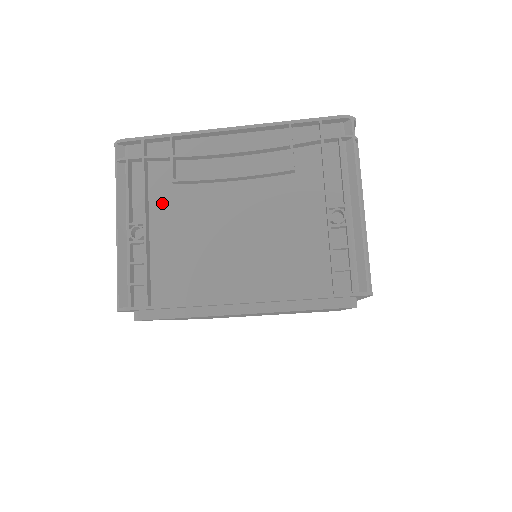
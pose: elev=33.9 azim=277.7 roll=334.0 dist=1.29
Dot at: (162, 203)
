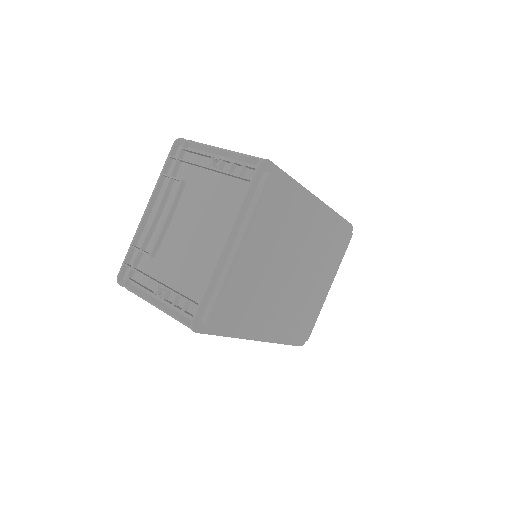
Dot at: (158, 270)
